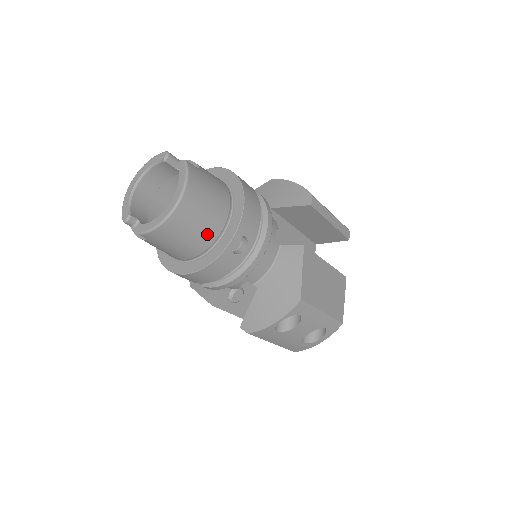
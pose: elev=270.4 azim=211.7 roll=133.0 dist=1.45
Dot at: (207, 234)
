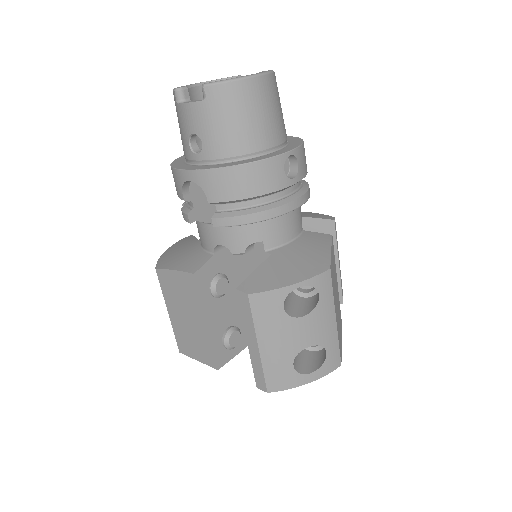
Dot at: (266, 133)
